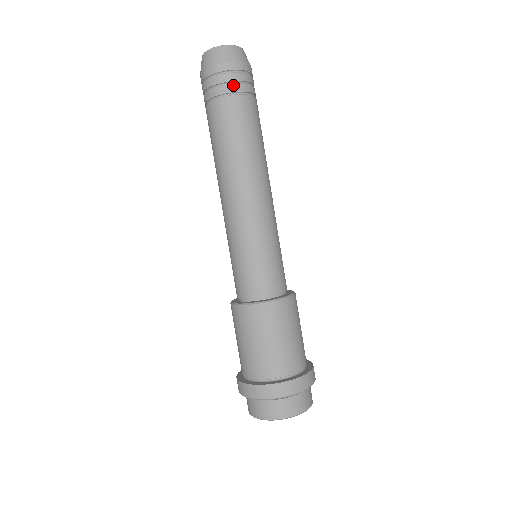
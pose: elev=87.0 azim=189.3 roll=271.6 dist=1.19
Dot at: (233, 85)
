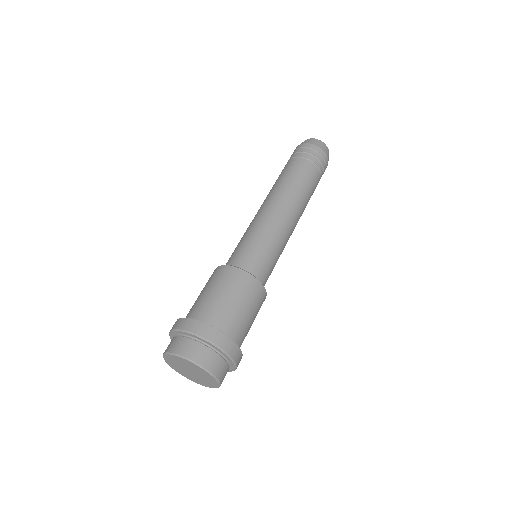
Dot at: (297, 154)
